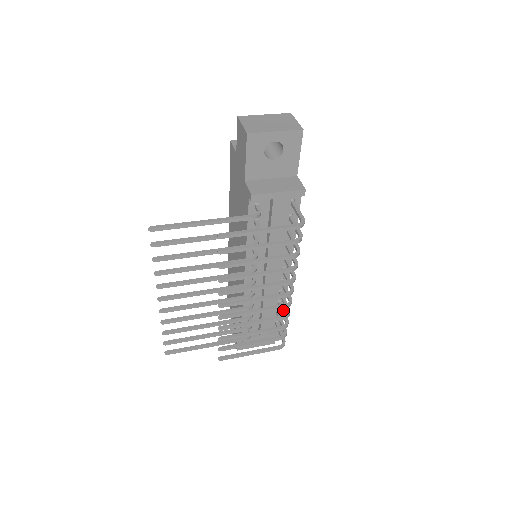
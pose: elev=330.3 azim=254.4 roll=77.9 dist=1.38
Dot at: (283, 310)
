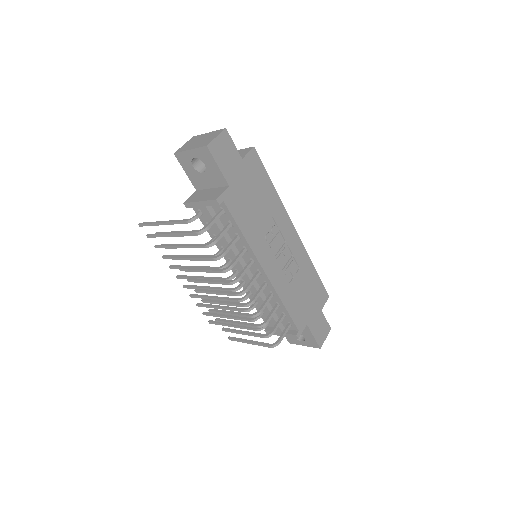
Dot at: (272, 311)
